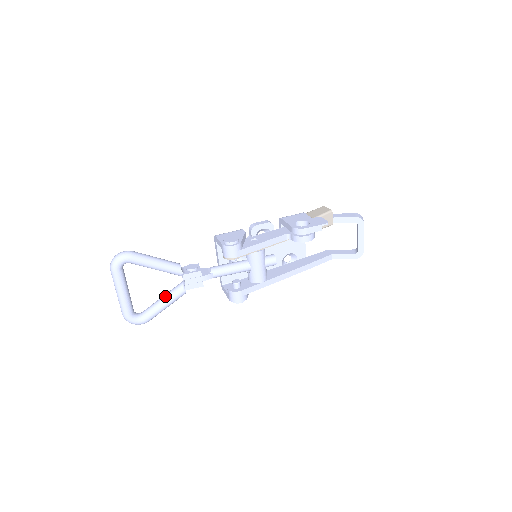
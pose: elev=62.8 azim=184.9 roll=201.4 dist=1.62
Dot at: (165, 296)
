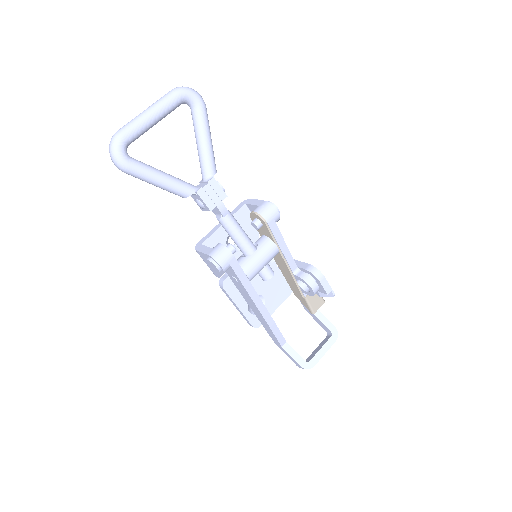
Dot at: occluded
